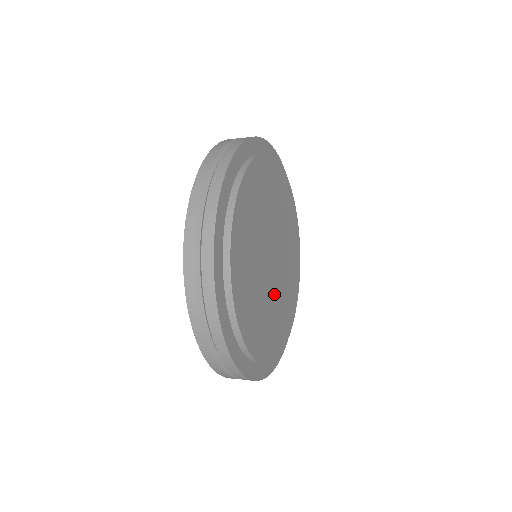
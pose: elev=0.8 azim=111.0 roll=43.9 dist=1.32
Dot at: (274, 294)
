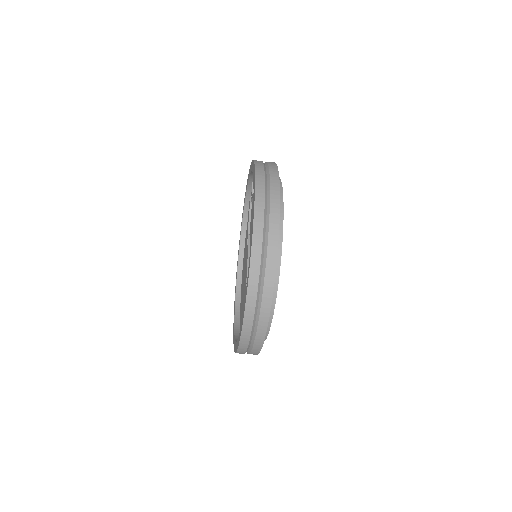
Dot at: occluded
